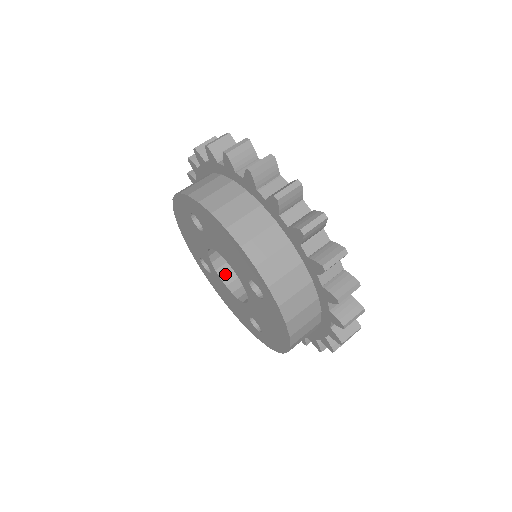
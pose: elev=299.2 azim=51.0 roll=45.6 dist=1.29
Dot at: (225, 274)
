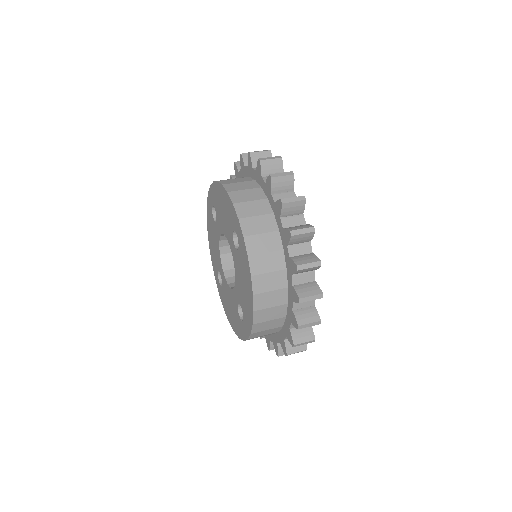
Dot at: (230, 276)
